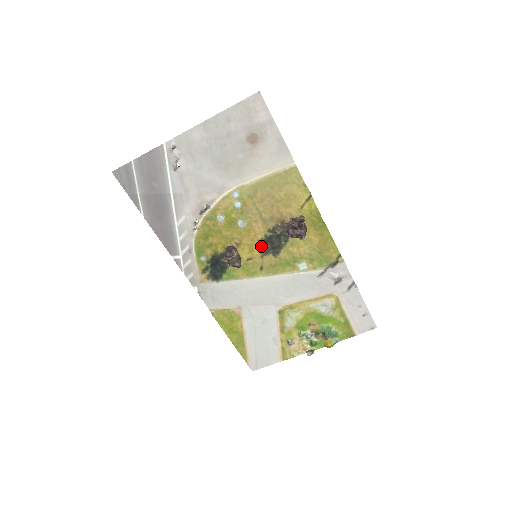
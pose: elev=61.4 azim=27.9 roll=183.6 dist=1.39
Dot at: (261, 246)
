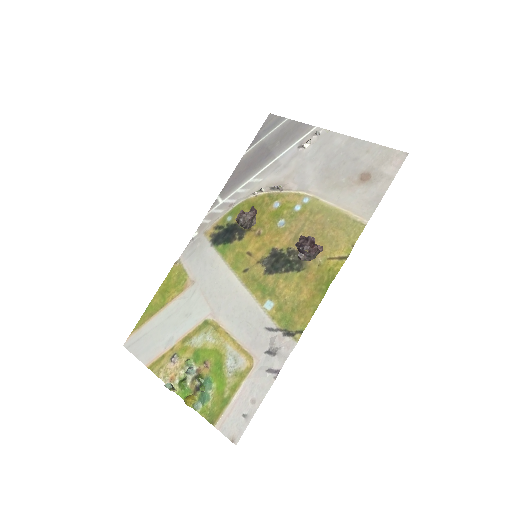
Dot at: (269, 254)
